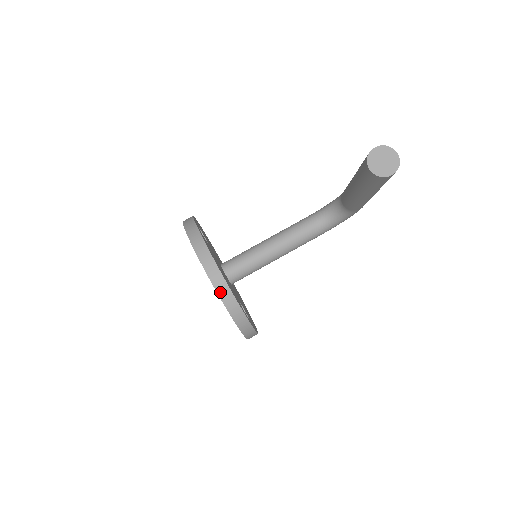
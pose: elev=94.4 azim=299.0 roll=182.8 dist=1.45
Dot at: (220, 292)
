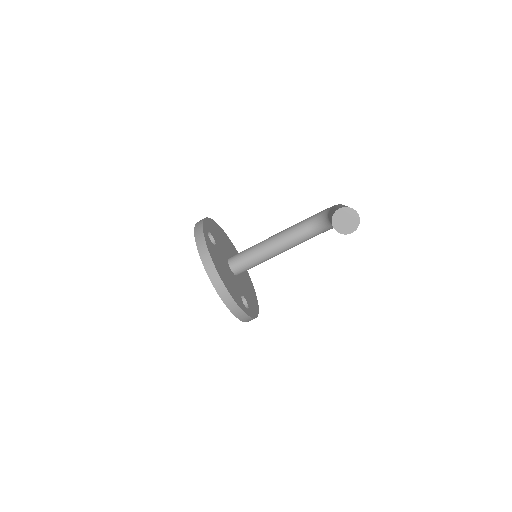
Dot at: (221, 295)
